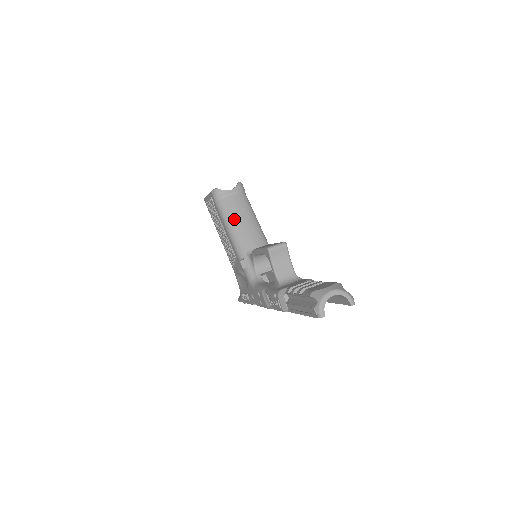
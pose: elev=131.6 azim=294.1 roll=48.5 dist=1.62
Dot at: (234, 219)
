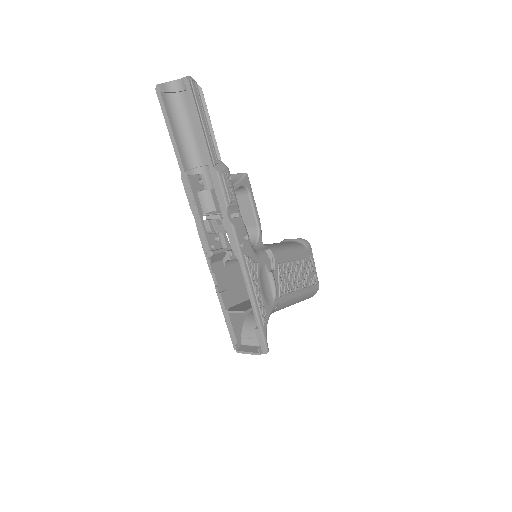
Dot at: occluded
